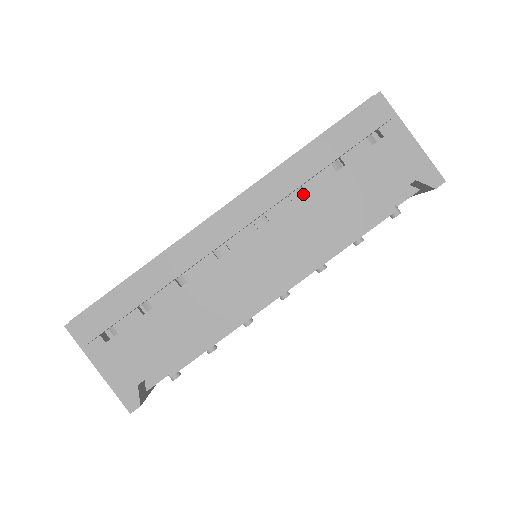
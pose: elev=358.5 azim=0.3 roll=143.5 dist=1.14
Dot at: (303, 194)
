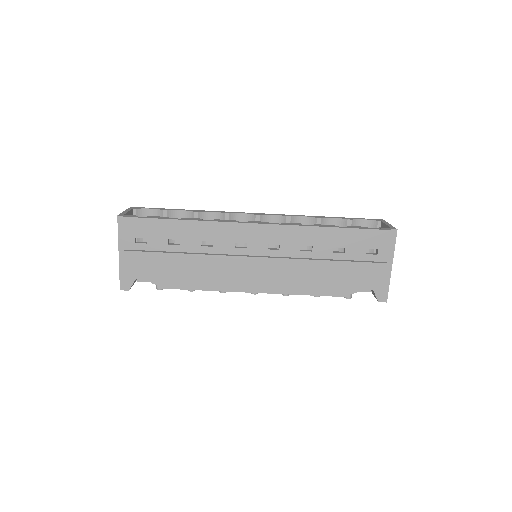
Dot at: occluded
